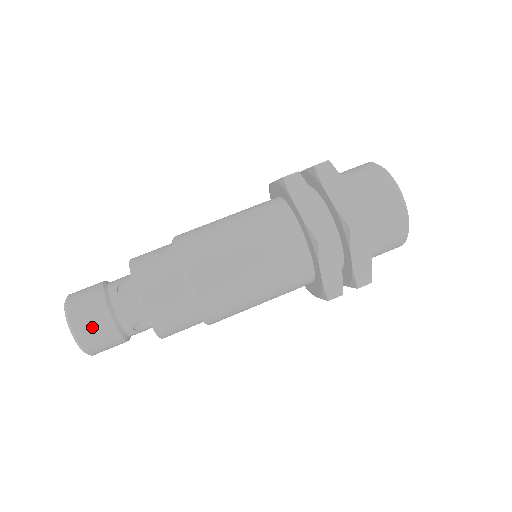
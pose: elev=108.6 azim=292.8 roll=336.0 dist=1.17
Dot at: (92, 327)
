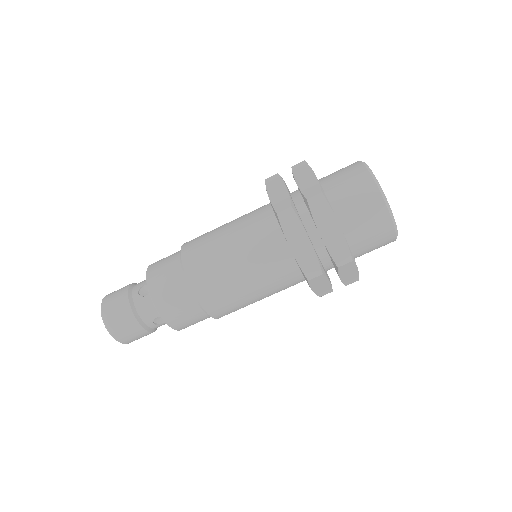
Dot at: occluded
